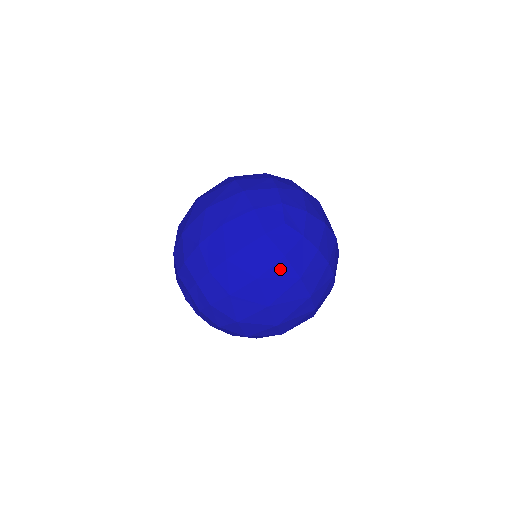
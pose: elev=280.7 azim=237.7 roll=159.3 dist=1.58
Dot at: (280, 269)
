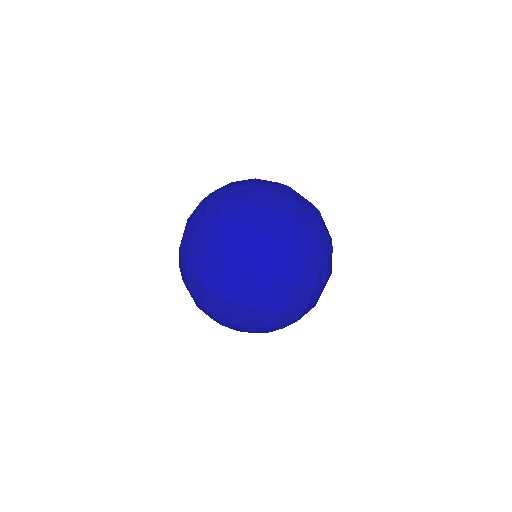
Dot at: occluded
